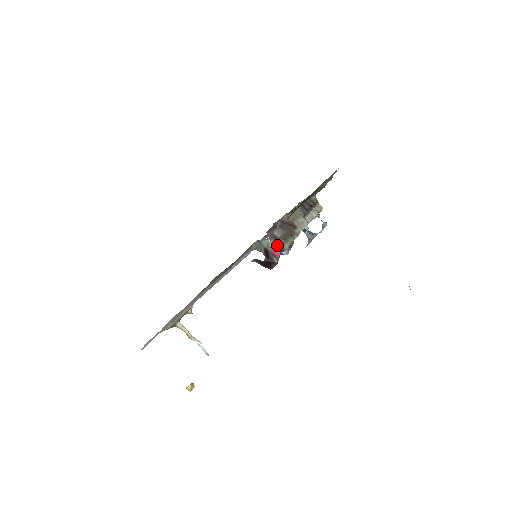
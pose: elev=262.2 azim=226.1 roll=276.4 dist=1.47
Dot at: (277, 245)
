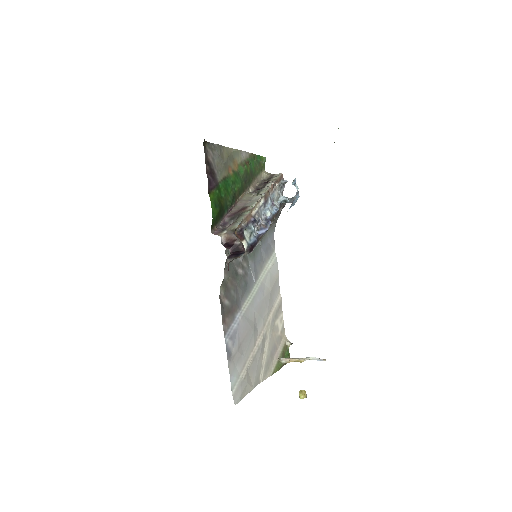
Dot at: (227, 233)
